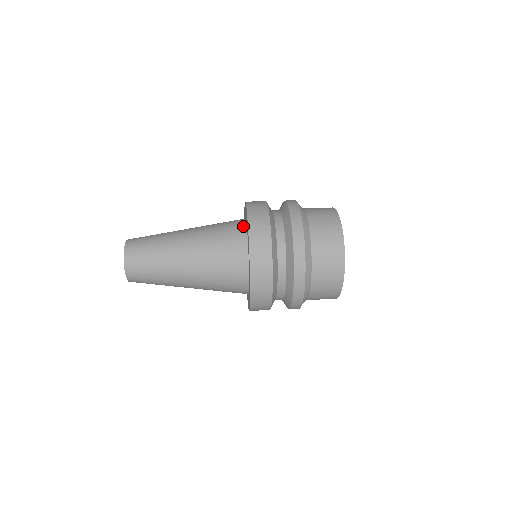
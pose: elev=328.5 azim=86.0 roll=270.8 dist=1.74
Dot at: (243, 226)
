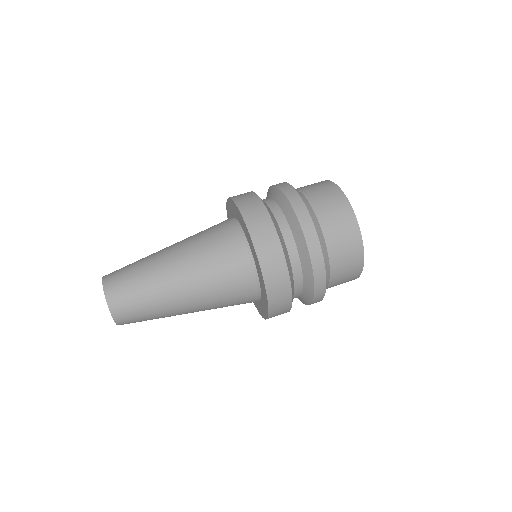
Dot at: (254, 276)
